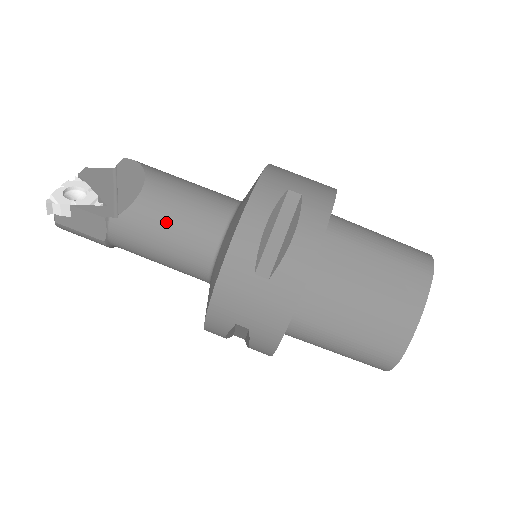
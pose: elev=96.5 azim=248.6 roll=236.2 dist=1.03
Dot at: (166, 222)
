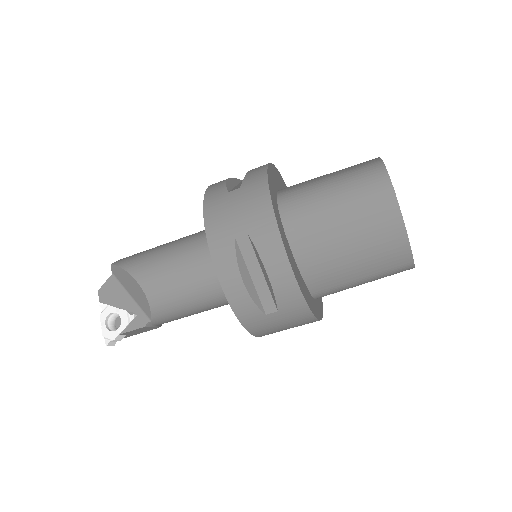
Dot at: (181, 303)
